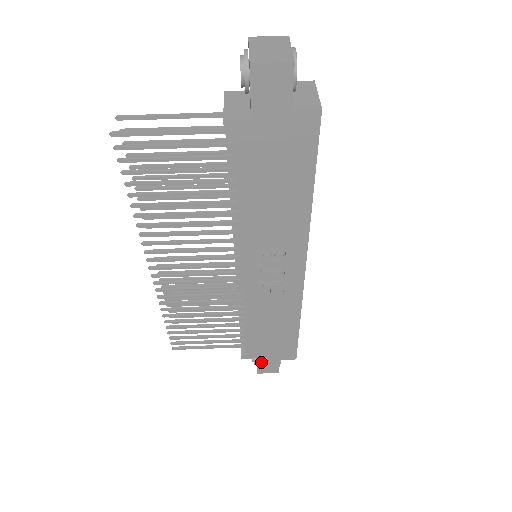
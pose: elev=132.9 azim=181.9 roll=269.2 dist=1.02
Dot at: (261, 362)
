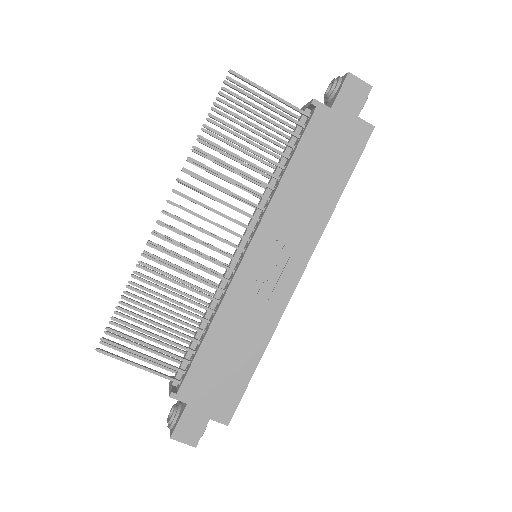
Dot at: (187, 414)
